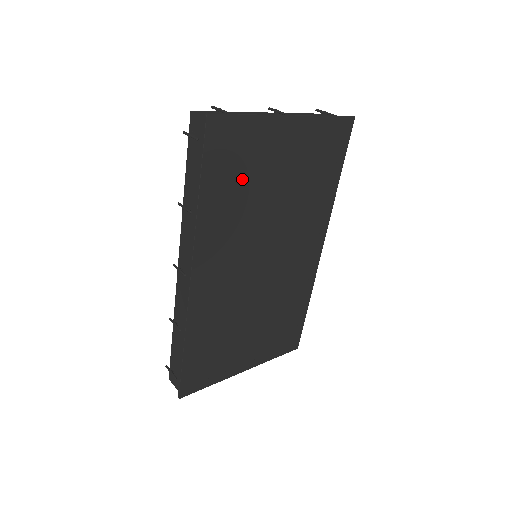
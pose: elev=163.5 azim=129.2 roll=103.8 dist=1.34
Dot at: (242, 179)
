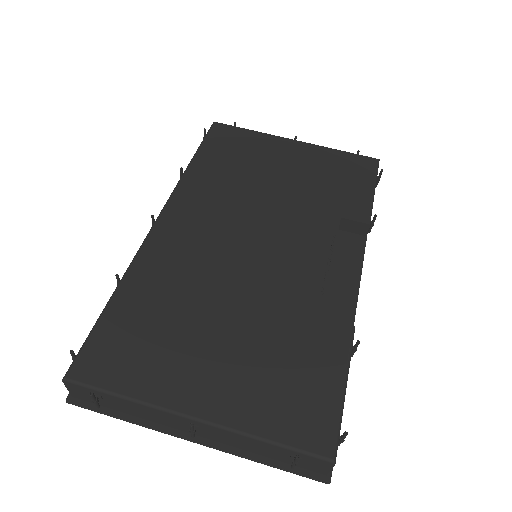
Dot at: occluded
